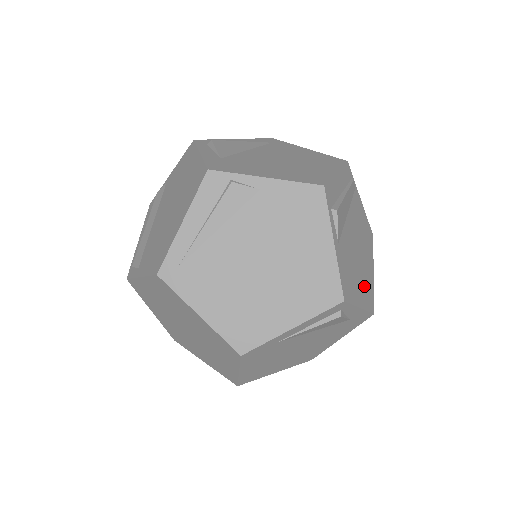
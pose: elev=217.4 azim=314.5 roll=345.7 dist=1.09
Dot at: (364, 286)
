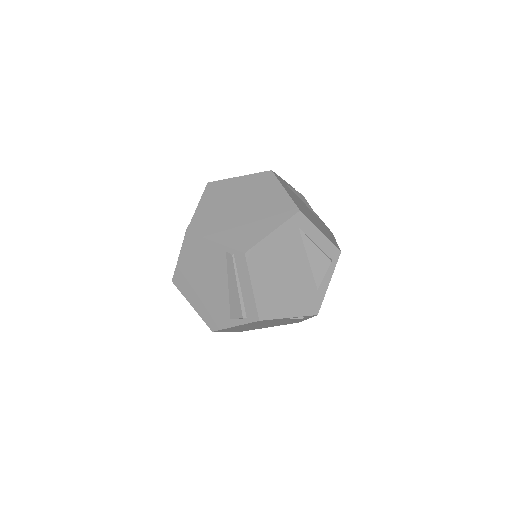
Dot at: occluded
